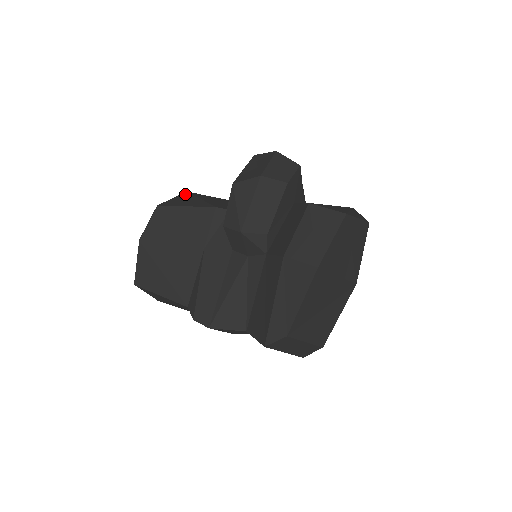
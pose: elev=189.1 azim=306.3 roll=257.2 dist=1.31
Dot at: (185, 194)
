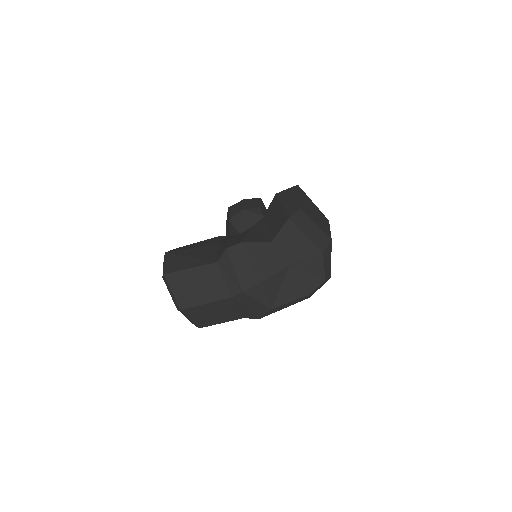
Dot at: occluded
